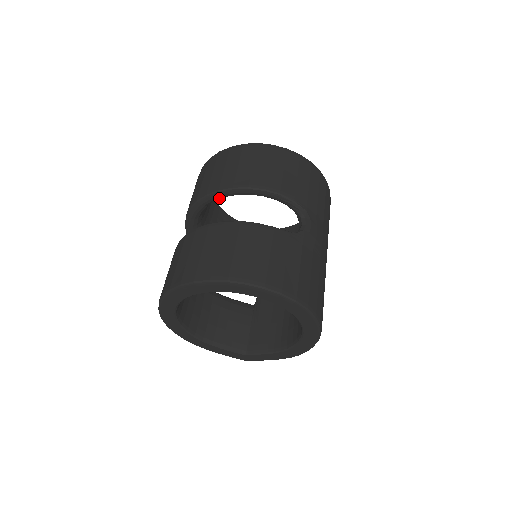
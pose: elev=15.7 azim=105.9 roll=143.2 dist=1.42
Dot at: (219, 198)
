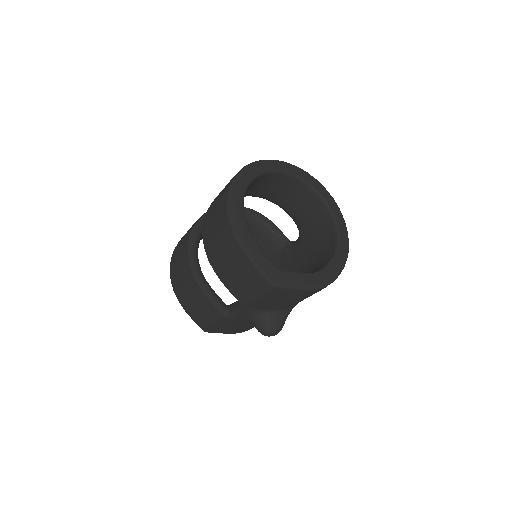
Dot at: occluded
